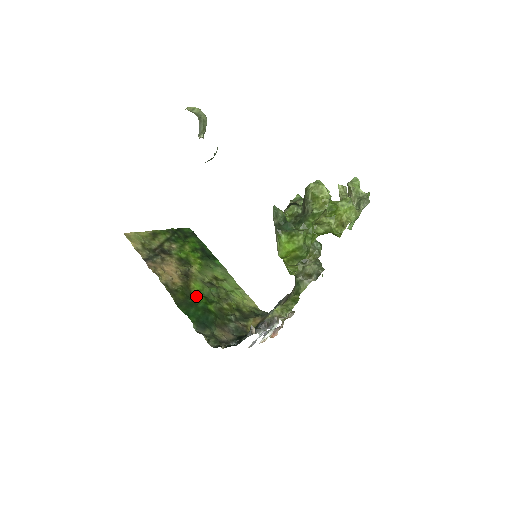
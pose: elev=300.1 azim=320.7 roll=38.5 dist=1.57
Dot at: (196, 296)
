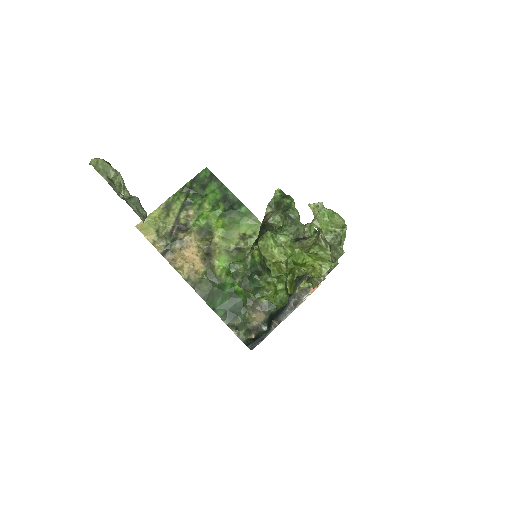
Dot at: (222, 278)
